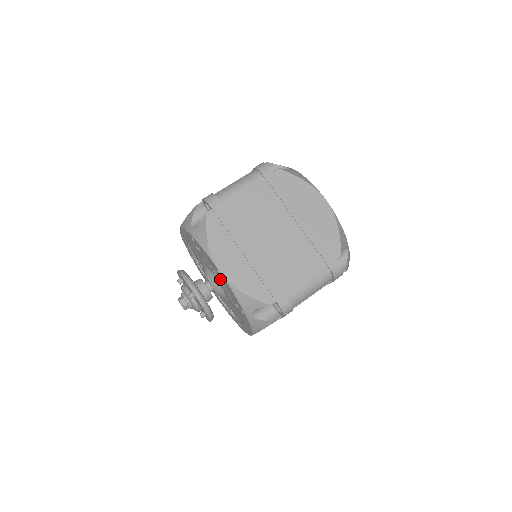
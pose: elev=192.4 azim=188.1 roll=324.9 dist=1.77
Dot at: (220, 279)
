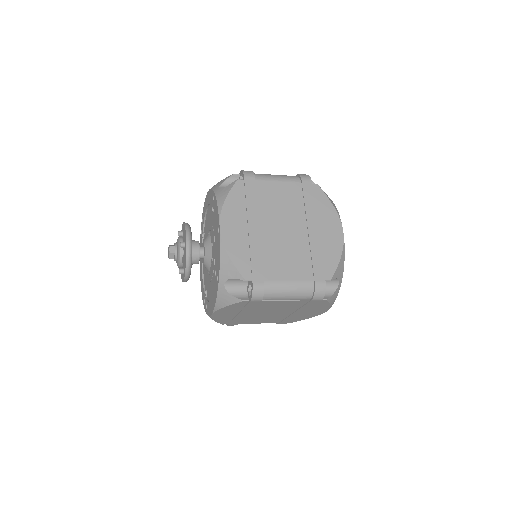
Dot at: (215, 244)
